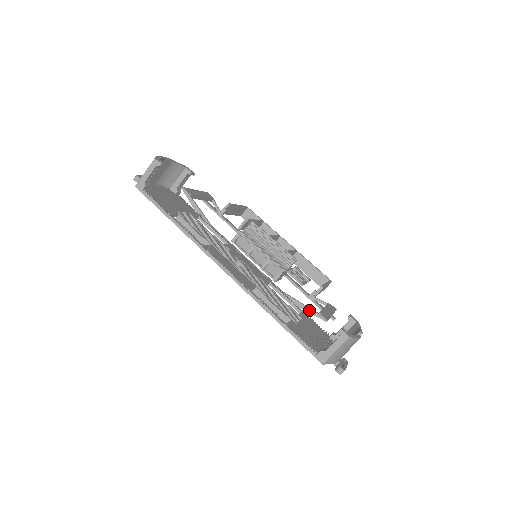
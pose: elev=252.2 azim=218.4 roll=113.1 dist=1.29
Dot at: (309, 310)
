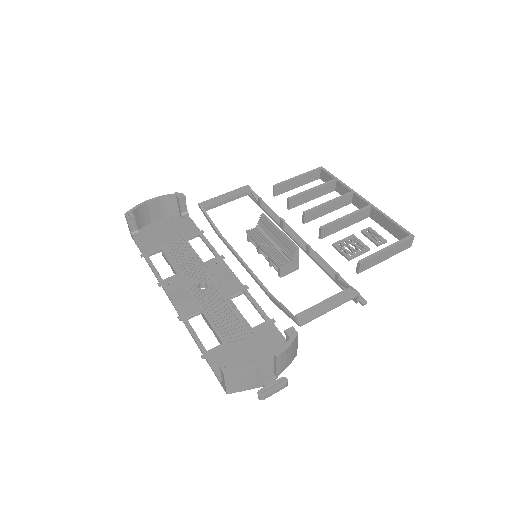
Dot at: (287, 314)
